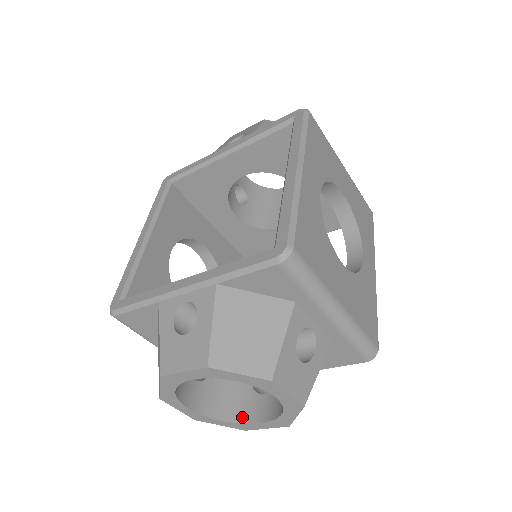
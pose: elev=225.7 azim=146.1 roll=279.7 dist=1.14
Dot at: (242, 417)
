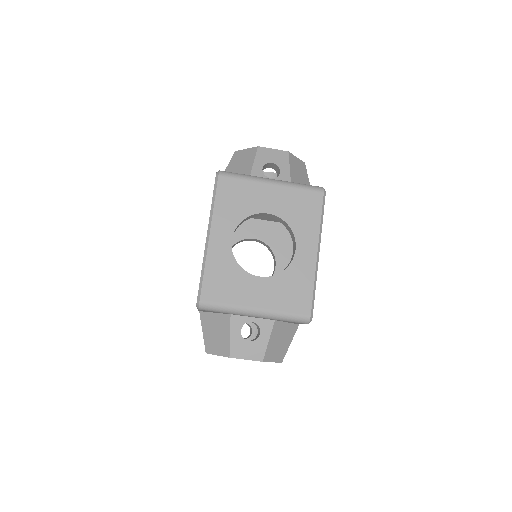
Dot at: occluded
